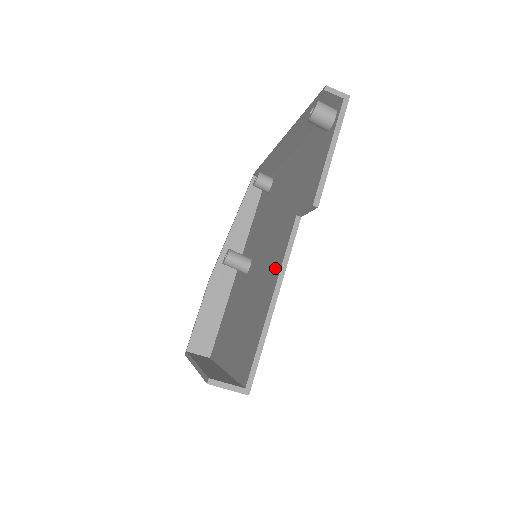
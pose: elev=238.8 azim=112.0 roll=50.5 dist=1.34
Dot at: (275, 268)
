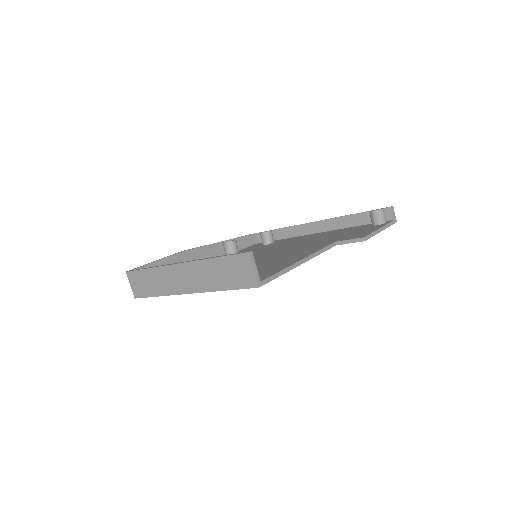
Dot at: (303, 254)
